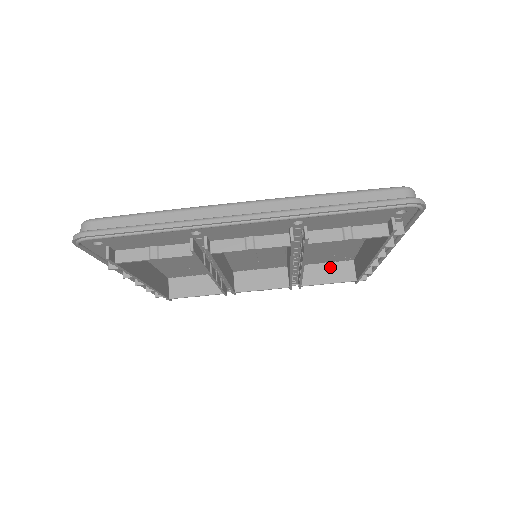
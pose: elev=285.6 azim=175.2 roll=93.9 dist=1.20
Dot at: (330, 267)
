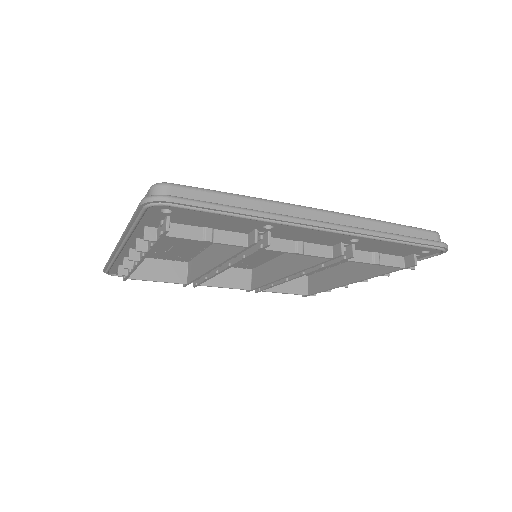
Dot at: occluded
